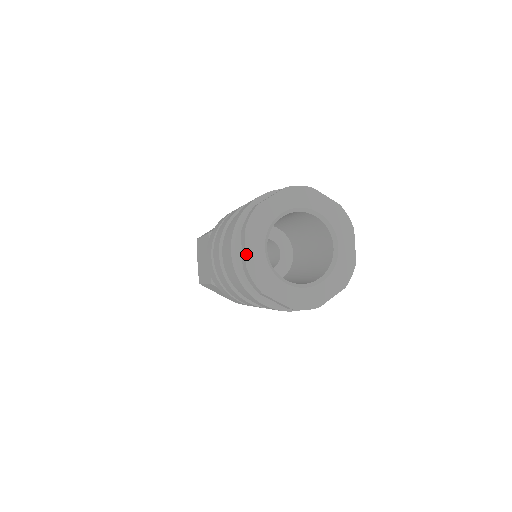
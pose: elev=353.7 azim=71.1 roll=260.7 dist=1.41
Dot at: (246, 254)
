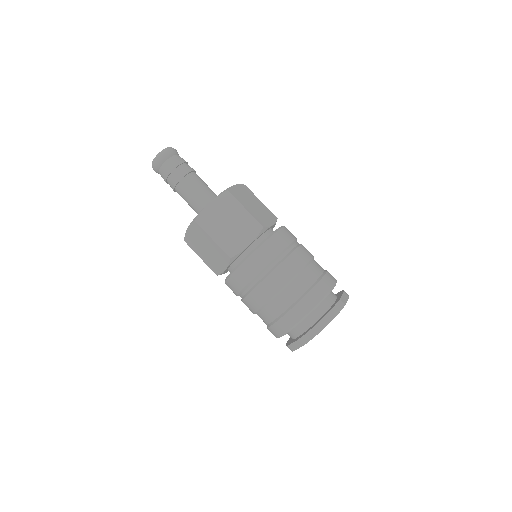
Dot at: occluded
